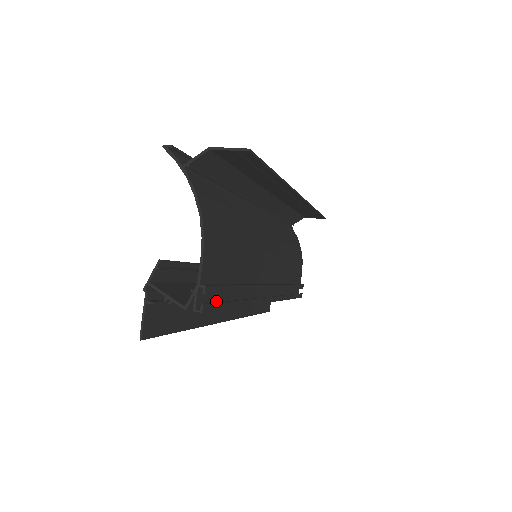
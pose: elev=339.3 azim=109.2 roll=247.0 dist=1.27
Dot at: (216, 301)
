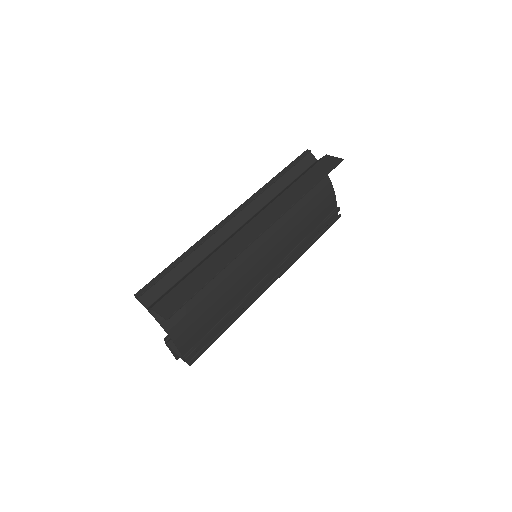
Dot at: (206, 342)
